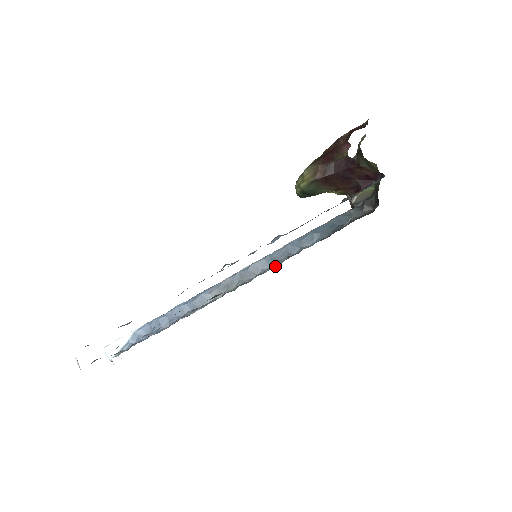
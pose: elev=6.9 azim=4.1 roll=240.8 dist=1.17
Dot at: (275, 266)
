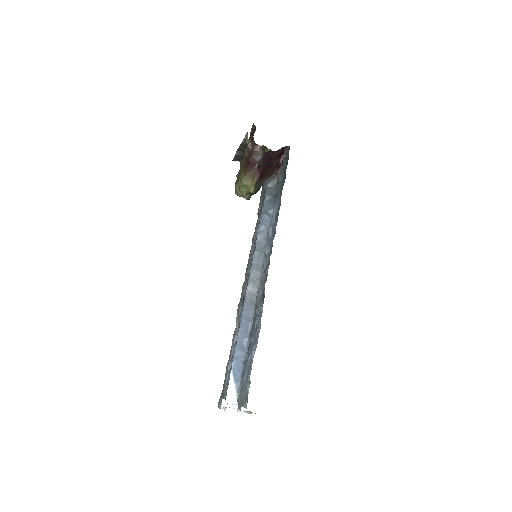
Dot at: occluded
